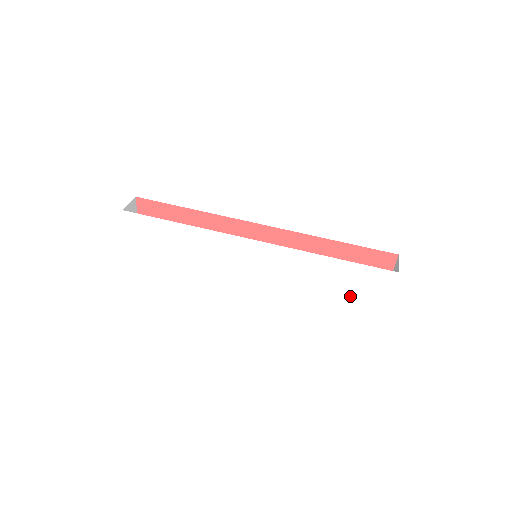
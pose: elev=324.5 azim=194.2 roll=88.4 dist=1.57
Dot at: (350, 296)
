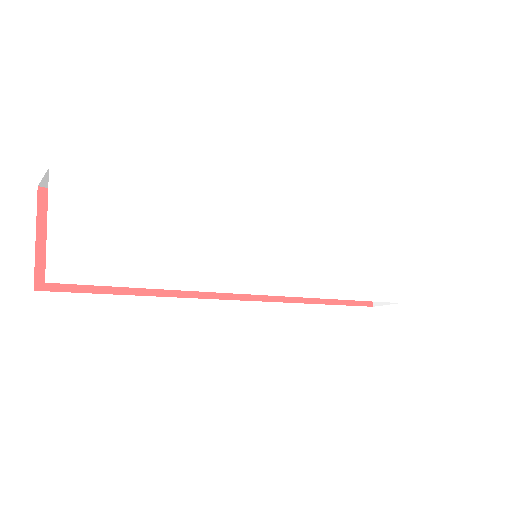
Dot at: (369, 278)
